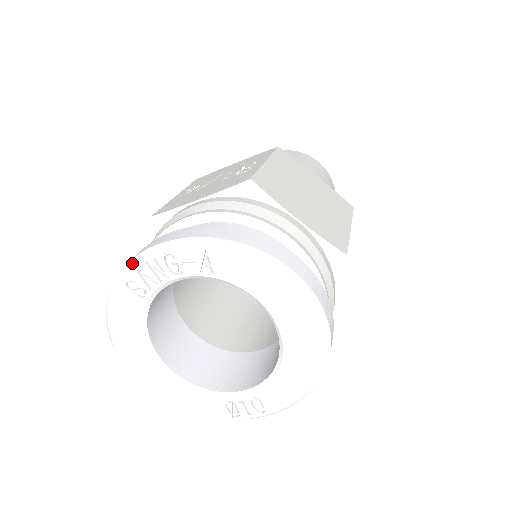
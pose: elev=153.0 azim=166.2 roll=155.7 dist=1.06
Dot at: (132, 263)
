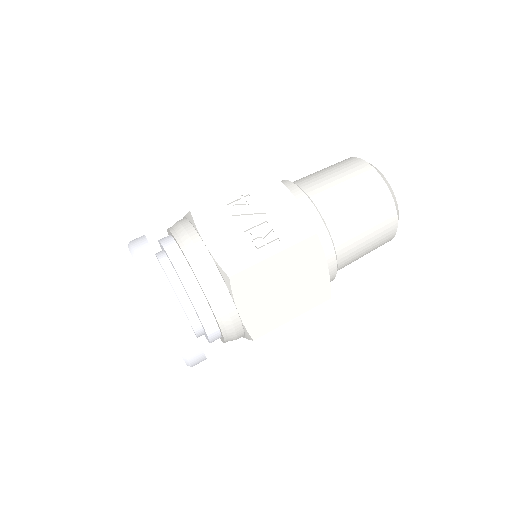
Dot at: (135, 260)
